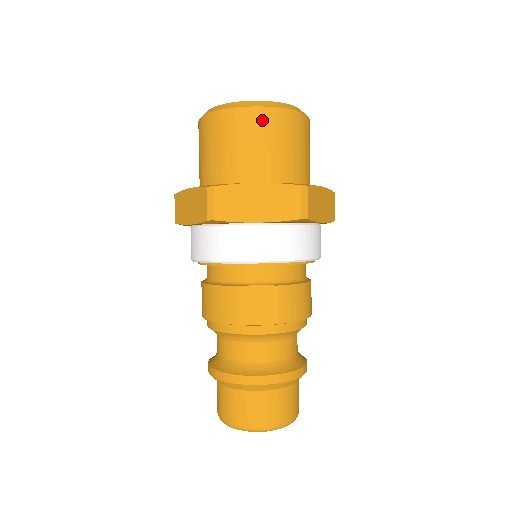
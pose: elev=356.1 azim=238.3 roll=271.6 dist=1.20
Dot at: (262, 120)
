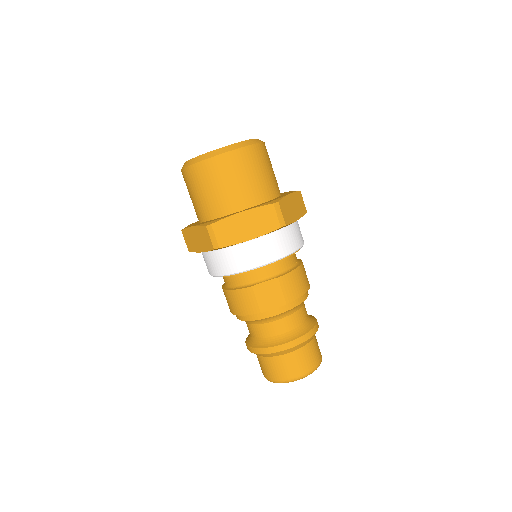
Dot at: (230, 162)
